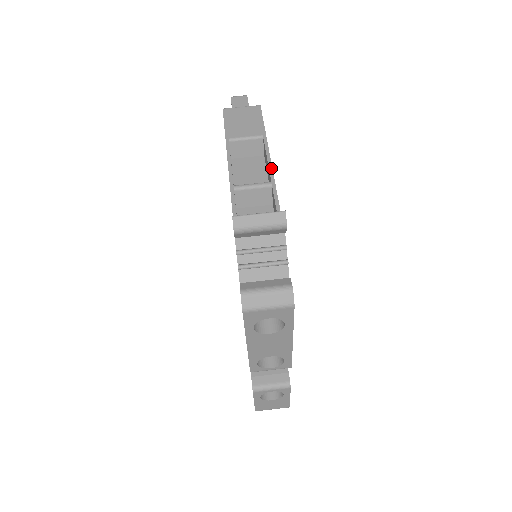
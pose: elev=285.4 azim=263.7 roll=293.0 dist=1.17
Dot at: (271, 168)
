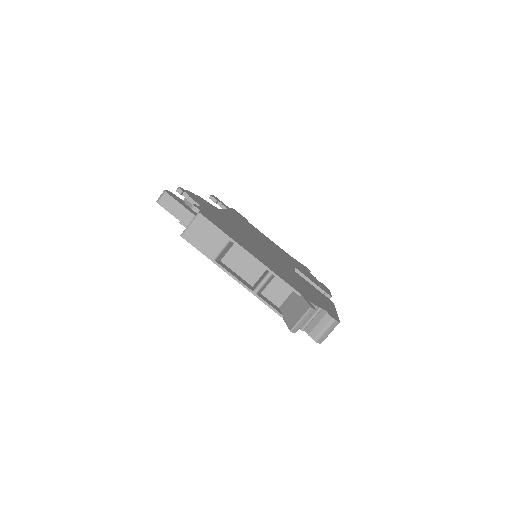
Dot at: (260, 263)
